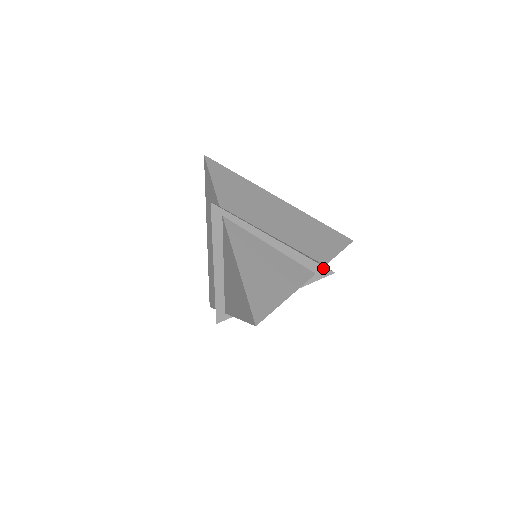
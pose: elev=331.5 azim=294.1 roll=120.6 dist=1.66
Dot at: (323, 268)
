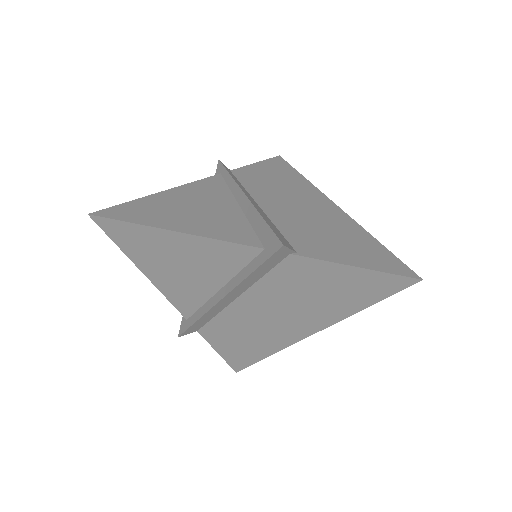
Dot at: (274, 237)
